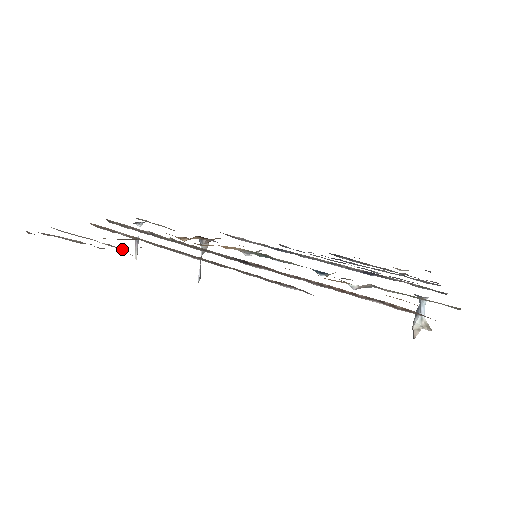
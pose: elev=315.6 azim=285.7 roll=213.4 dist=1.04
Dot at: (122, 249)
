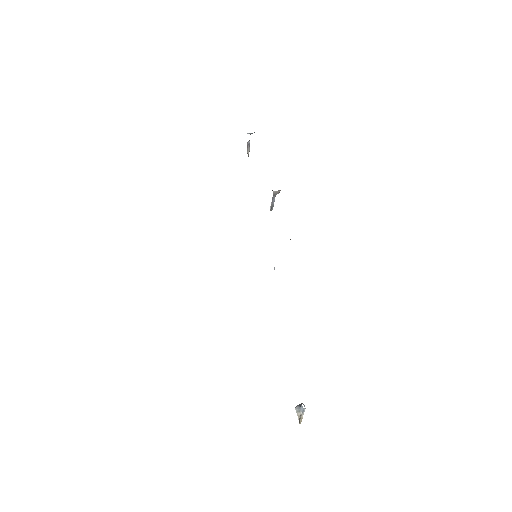
Dot at: occluded
